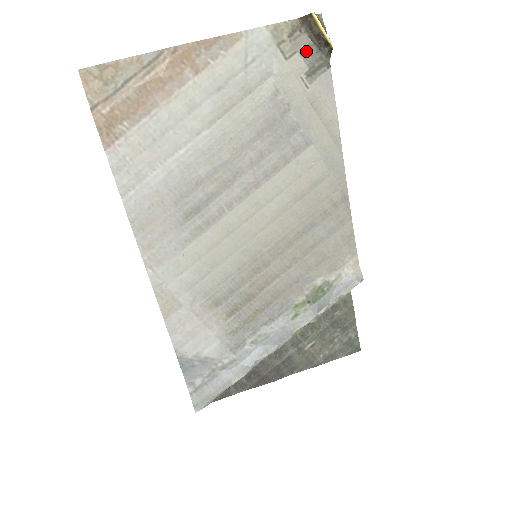
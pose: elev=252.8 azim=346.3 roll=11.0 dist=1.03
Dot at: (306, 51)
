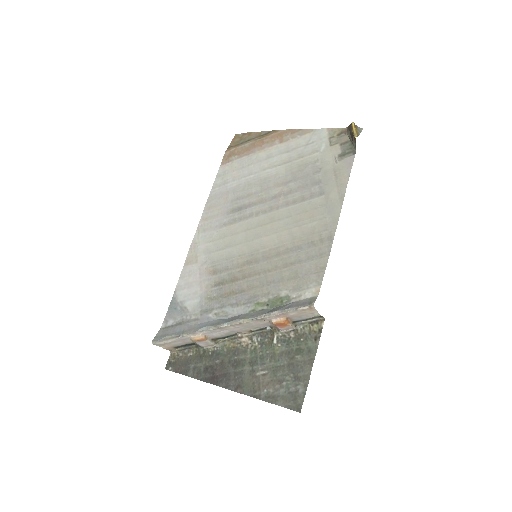
Dot at: (344, 144)
